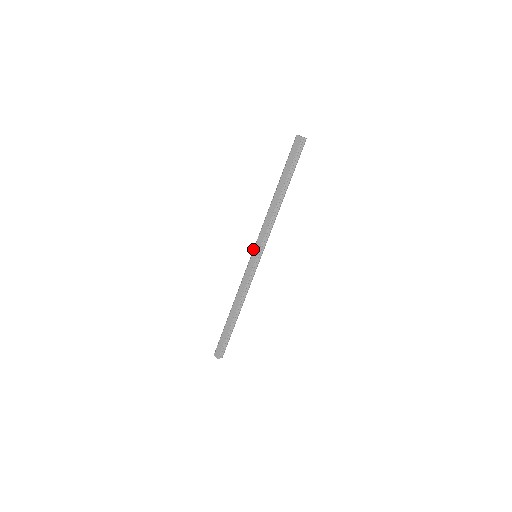
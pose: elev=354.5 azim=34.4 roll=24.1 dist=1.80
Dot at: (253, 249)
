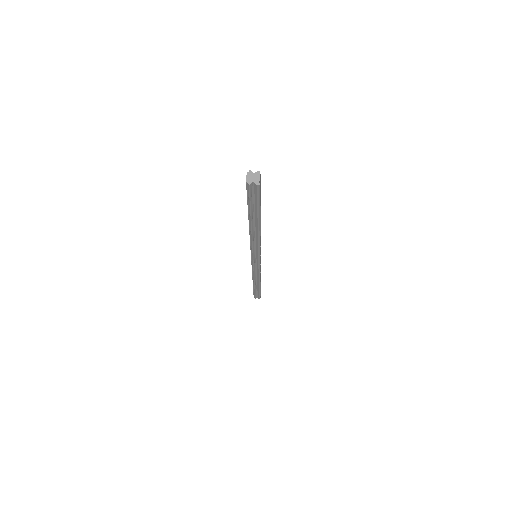
Dot at: occluded
